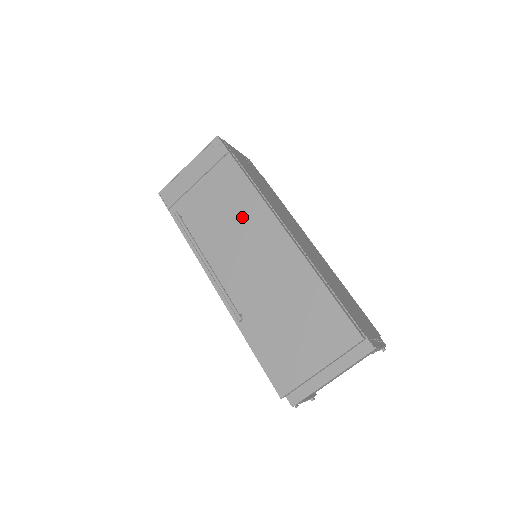
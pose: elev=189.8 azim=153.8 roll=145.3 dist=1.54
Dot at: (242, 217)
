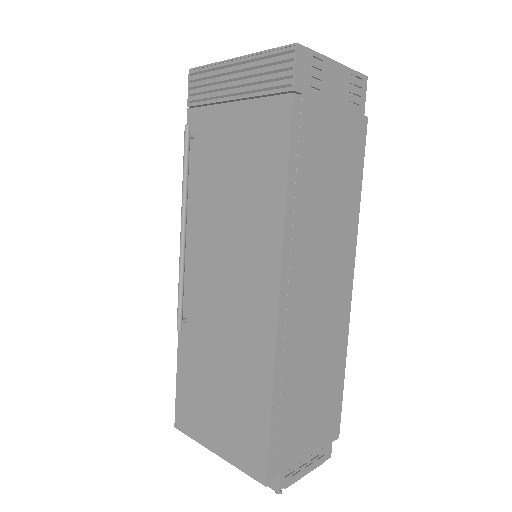
Dot at: (249, 214)
